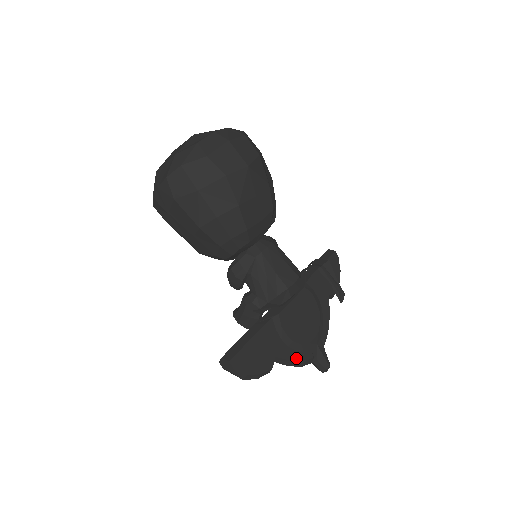
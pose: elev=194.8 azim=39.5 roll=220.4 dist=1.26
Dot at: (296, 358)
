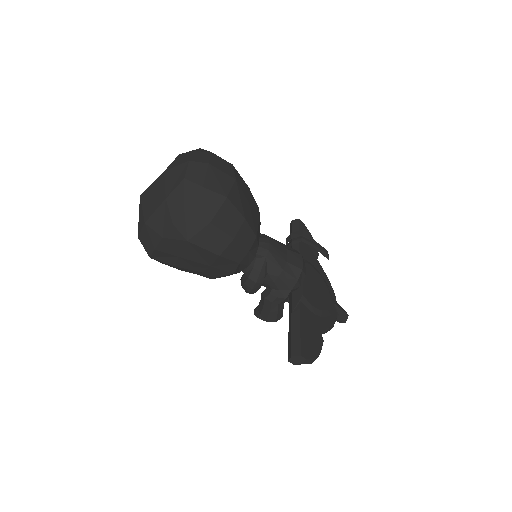
Dot at: (330, 323)
